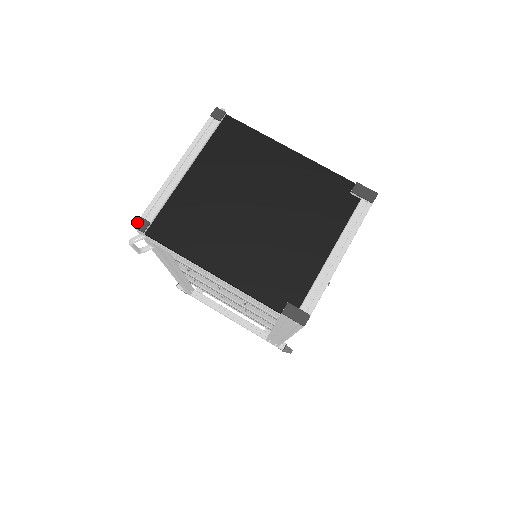
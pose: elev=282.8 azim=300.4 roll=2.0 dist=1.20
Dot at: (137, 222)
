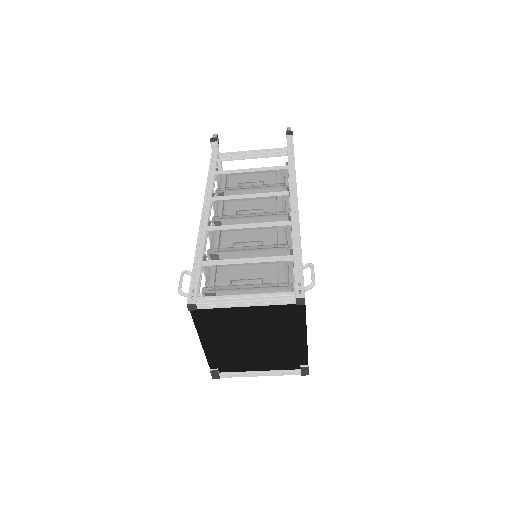
Dot at: (191, 305)
